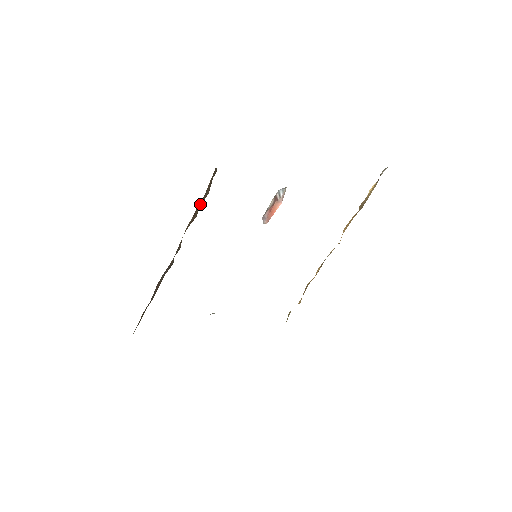
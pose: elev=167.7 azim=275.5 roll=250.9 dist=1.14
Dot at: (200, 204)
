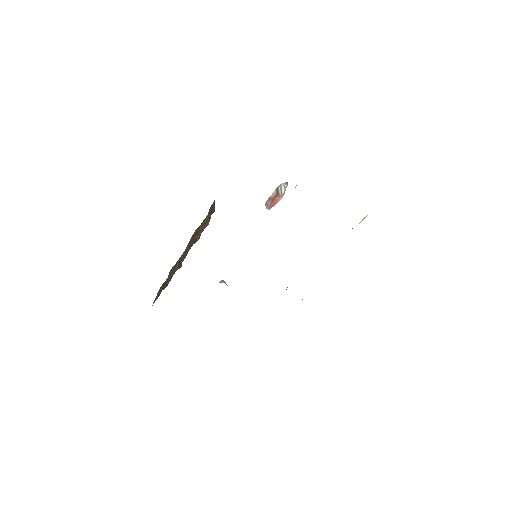
Dot at: (202, 229)
